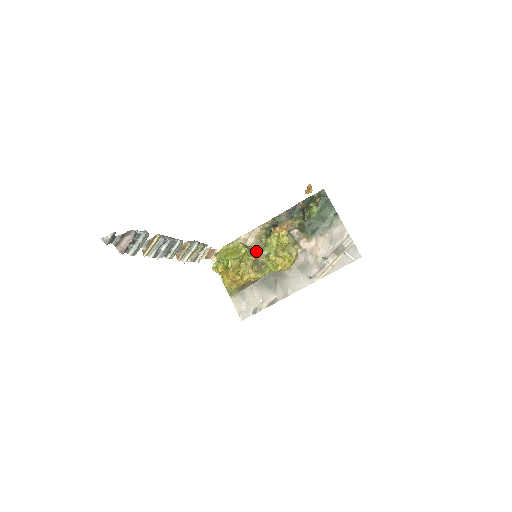
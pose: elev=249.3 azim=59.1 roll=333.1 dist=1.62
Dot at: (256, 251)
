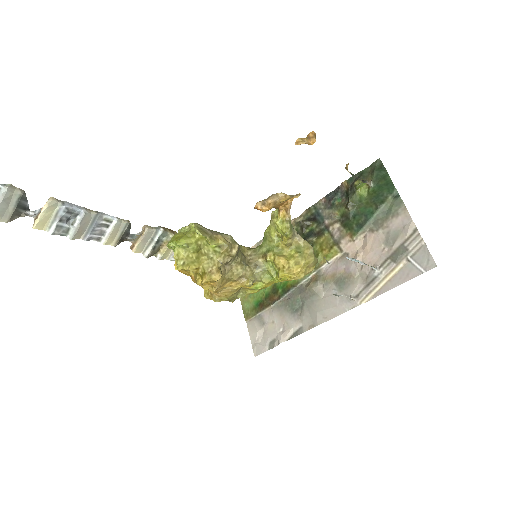
Dot at: (232, 241)
